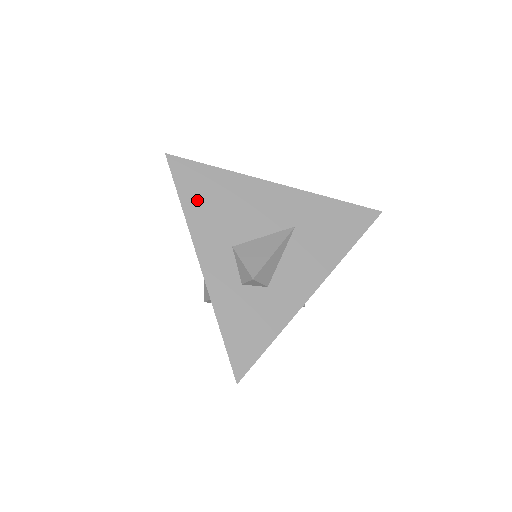
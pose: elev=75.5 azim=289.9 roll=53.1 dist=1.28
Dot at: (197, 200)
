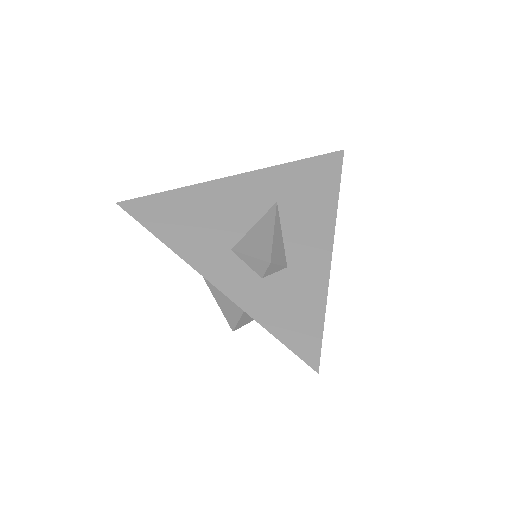
Dot at: (171, 227)
